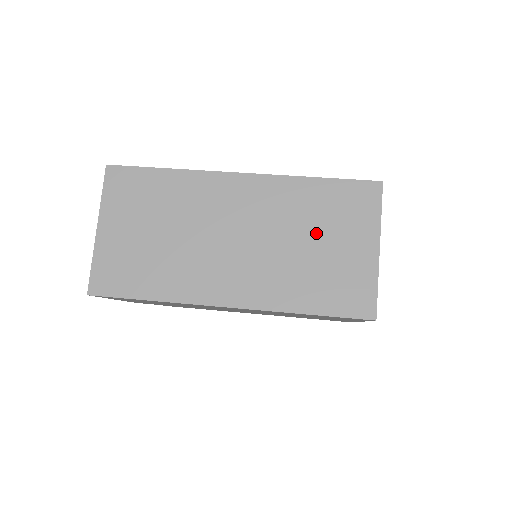
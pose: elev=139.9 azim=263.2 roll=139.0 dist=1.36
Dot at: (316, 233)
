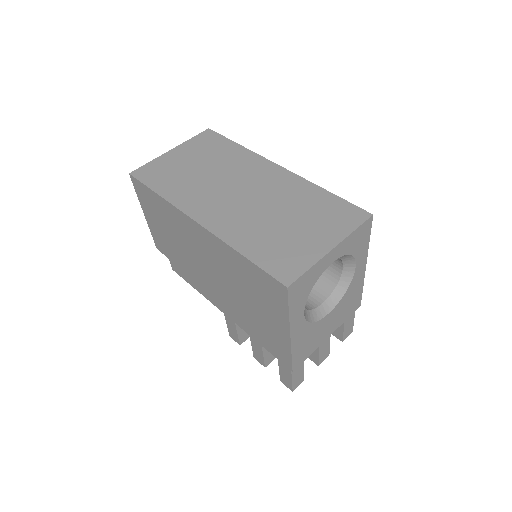
Dot at: (296, 217)
